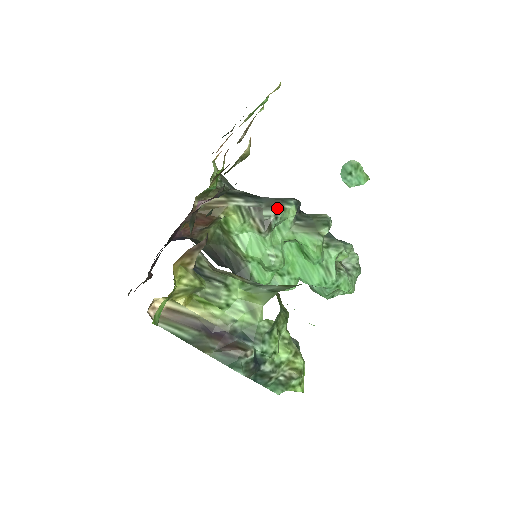
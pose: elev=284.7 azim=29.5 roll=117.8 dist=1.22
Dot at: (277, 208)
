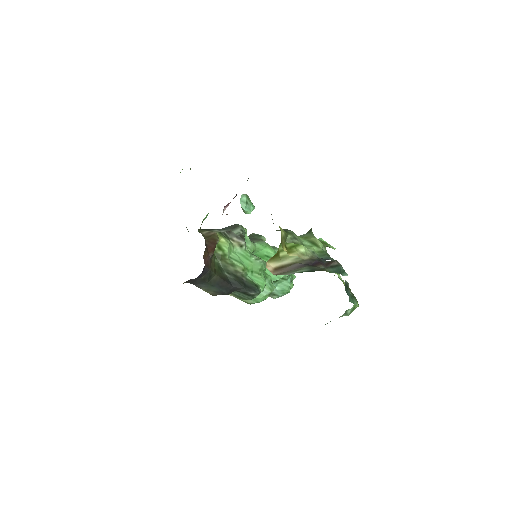
Dot at: (238, 227)
